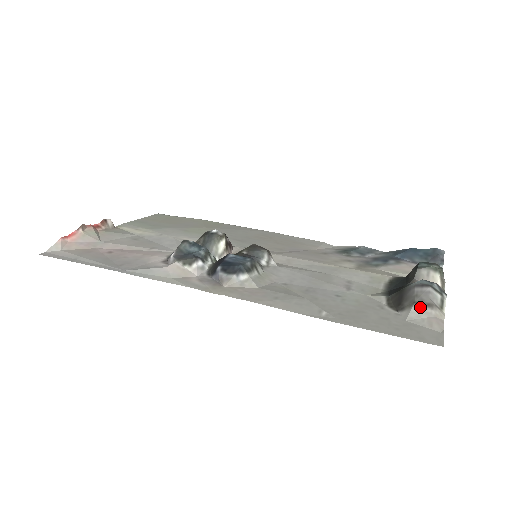
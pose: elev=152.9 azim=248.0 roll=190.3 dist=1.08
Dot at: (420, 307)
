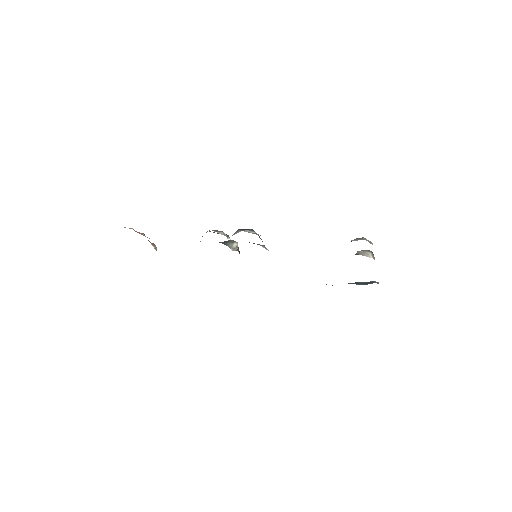
Dot at: (358, 239)
